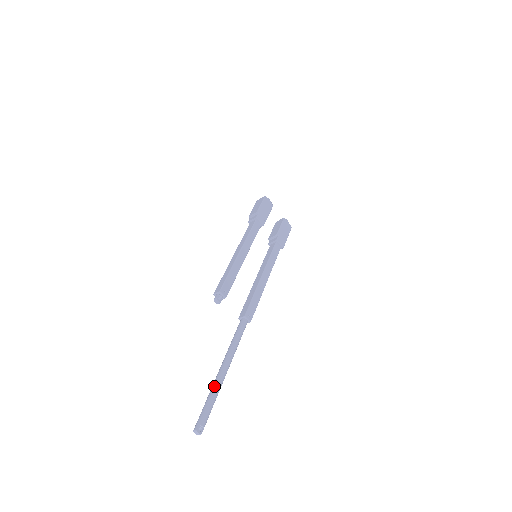
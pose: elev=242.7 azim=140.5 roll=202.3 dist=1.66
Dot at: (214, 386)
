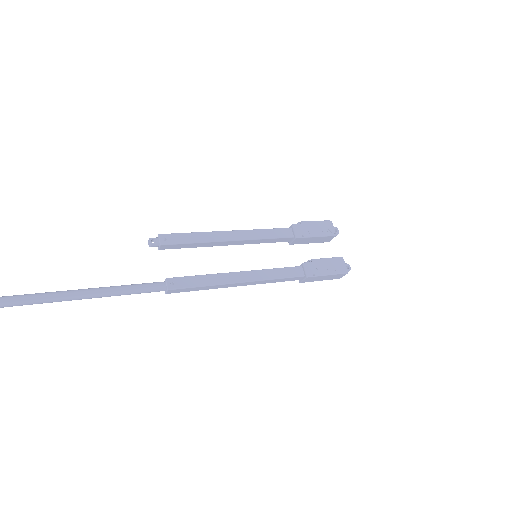
Dot at: occluded
